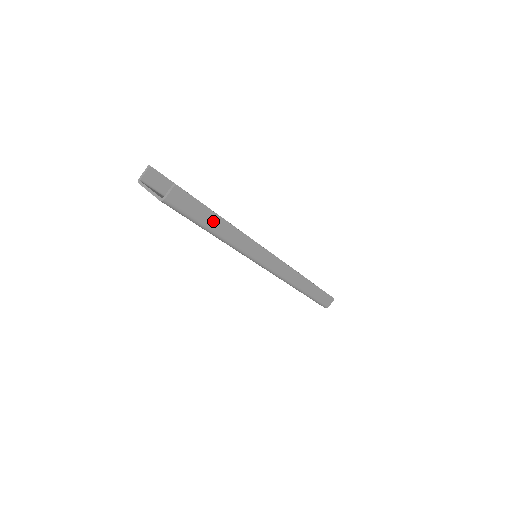
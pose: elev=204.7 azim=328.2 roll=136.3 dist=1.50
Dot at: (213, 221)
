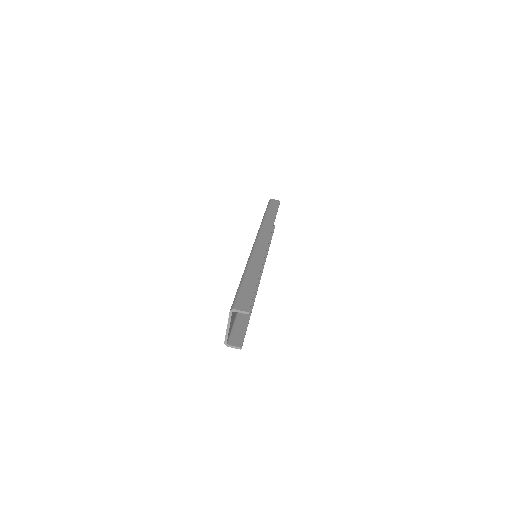
Dot at: (244, 316)
